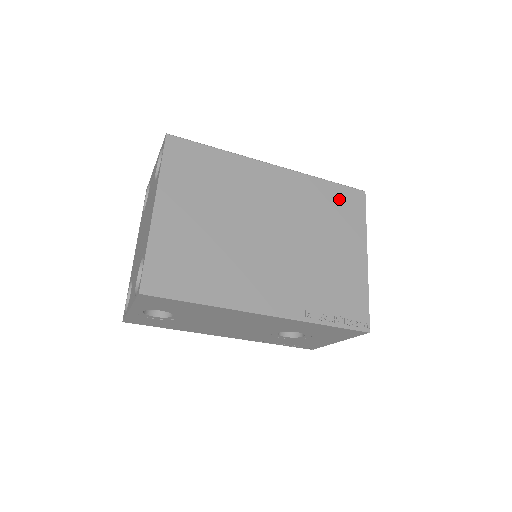
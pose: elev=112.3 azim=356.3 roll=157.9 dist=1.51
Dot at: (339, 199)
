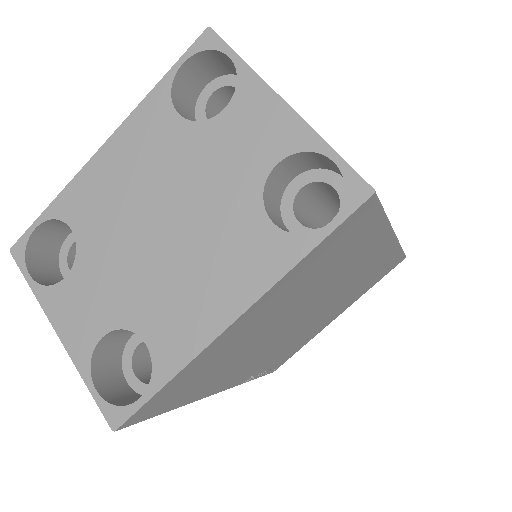
Dot at: (385, 269)
